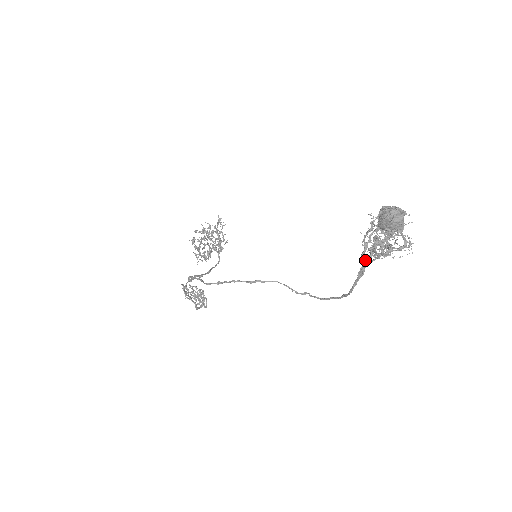
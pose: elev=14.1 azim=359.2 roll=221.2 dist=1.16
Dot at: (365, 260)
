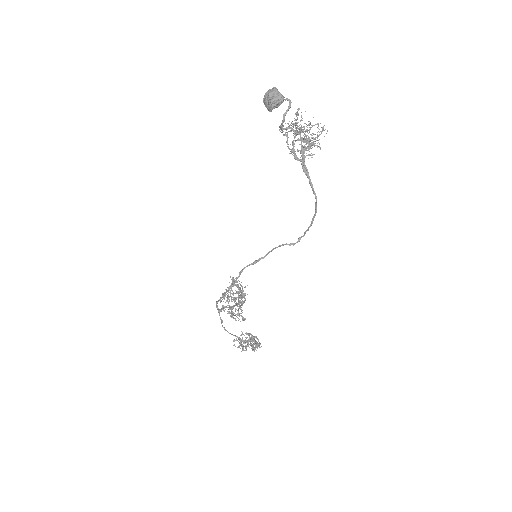
Dot at: (300, 160)
